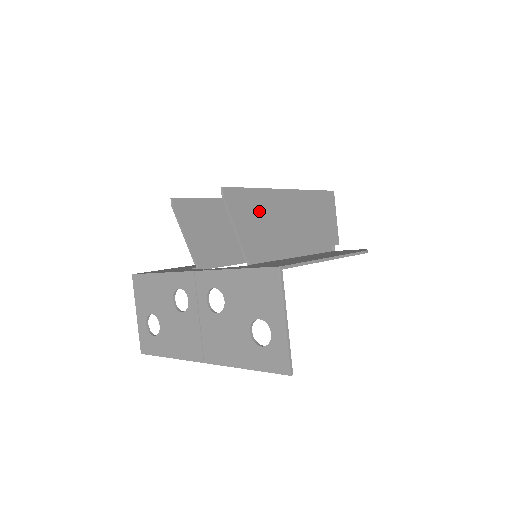
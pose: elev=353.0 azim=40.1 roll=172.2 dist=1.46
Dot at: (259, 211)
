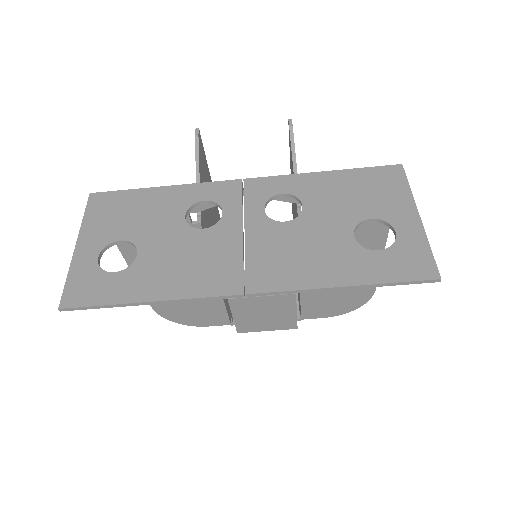
Dot at: occluded
